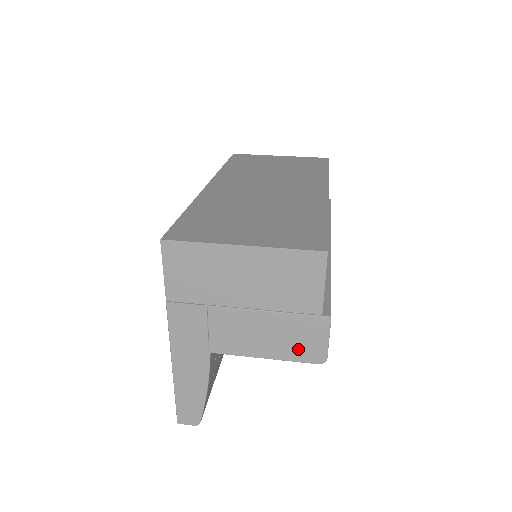
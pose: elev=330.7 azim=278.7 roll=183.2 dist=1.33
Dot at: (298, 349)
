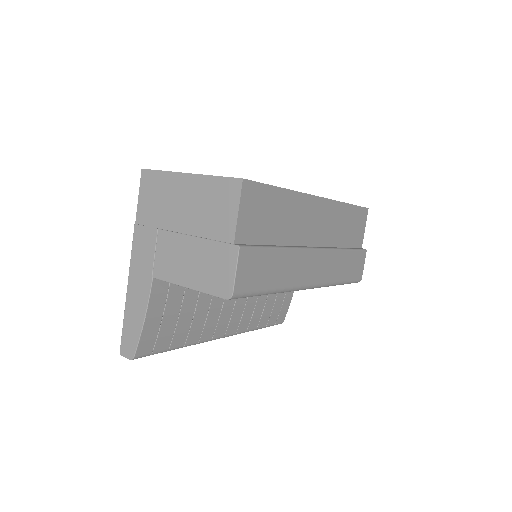
Dot at: (212, 280)
